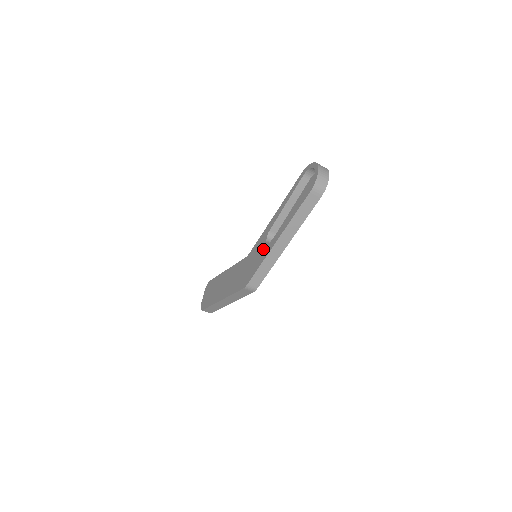
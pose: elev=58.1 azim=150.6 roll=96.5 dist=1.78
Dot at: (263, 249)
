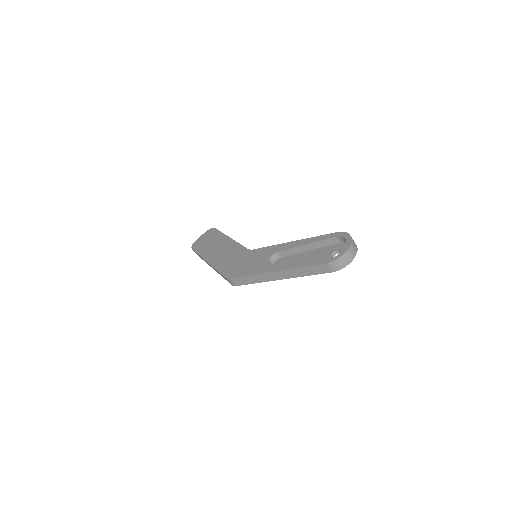
Dot at: (262, 263)
